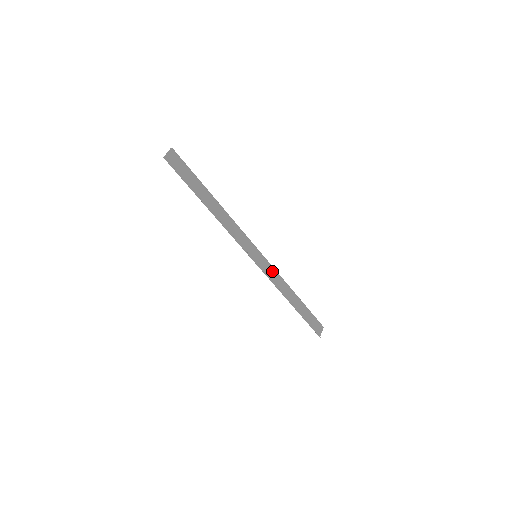
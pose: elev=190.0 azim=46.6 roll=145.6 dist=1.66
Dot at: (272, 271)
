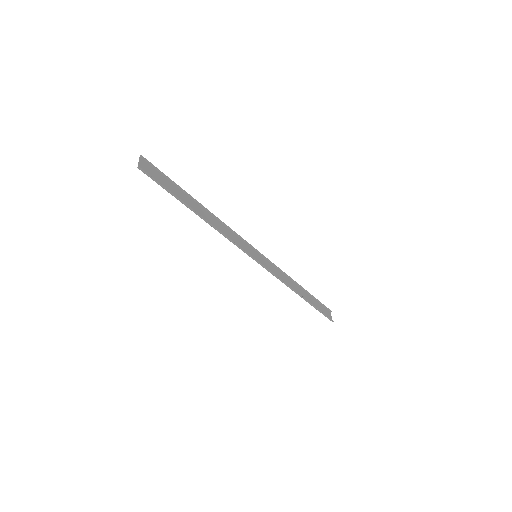
Dot at: (273, 268)
